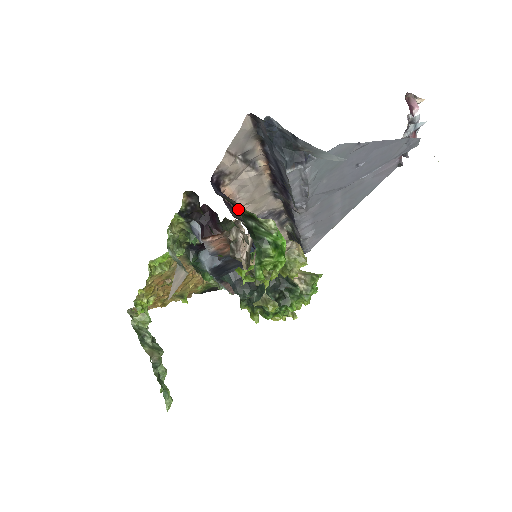
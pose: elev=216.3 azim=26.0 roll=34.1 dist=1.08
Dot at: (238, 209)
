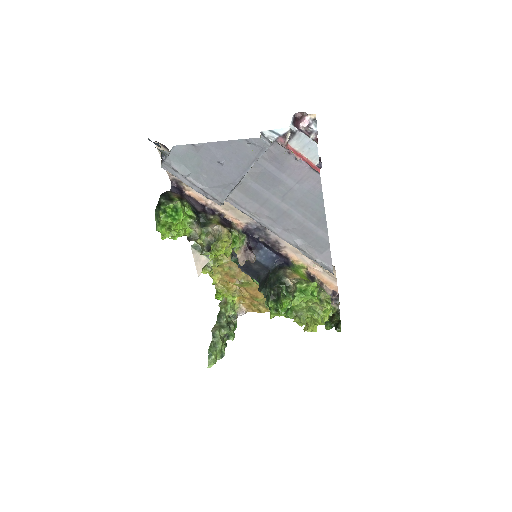
Dot at: (162, 194)
